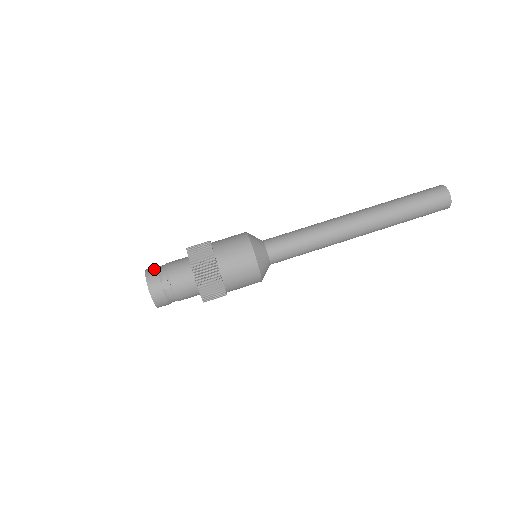
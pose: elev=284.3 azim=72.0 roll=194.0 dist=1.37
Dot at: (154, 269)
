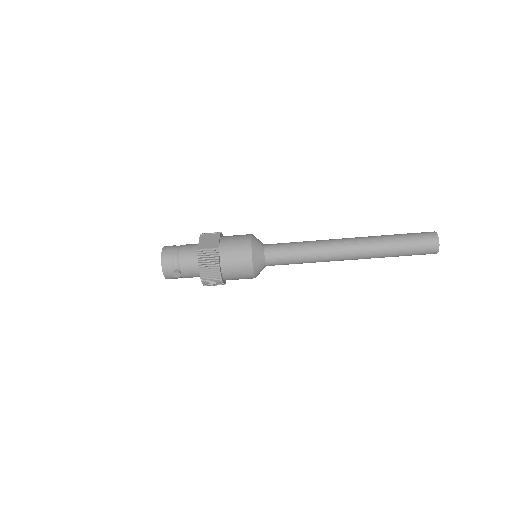
Dot at: (169, 256)
